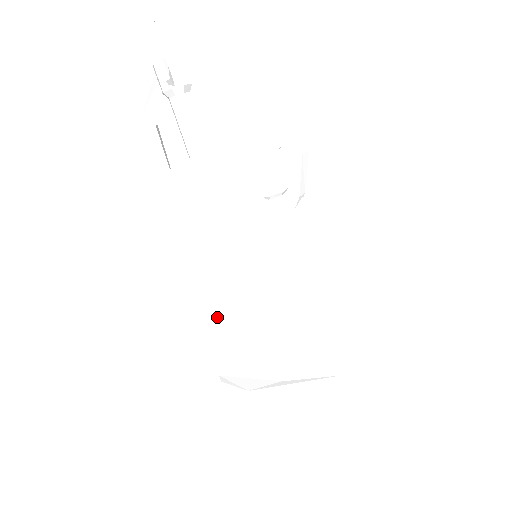
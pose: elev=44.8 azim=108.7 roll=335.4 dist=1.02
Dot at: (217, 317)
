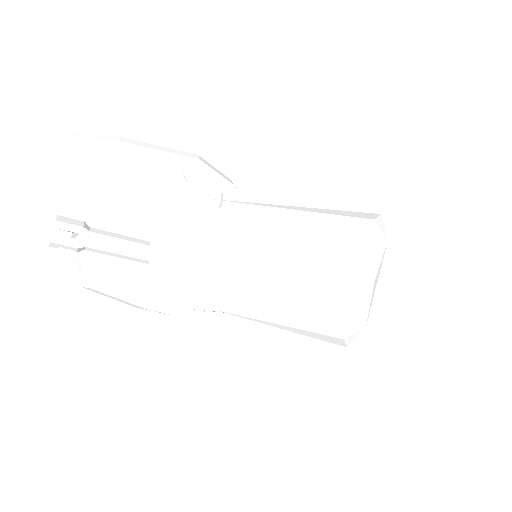
Dot at: (294, 310)
